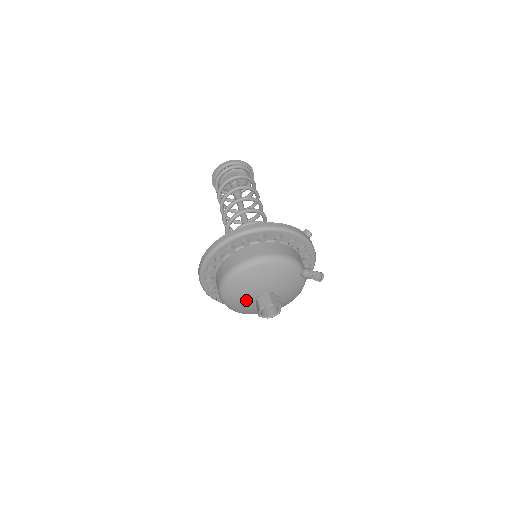
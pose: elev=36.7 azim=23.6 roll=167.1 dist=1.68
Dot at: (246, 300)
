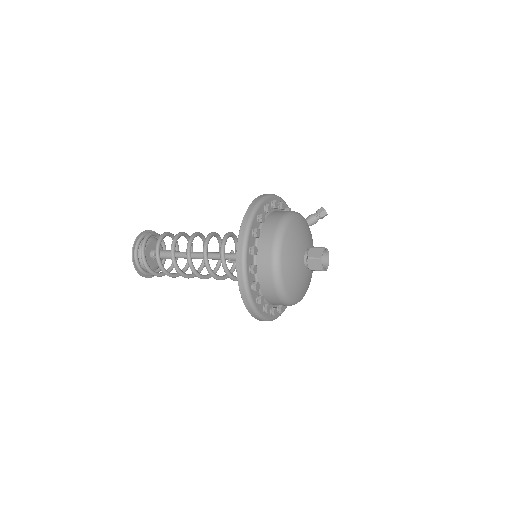
Dot at: (299, 272)
